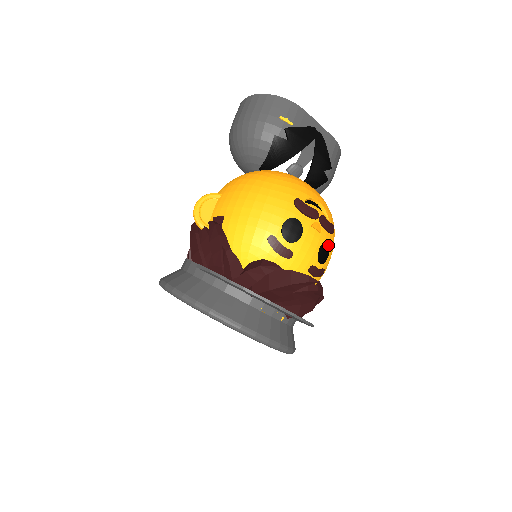
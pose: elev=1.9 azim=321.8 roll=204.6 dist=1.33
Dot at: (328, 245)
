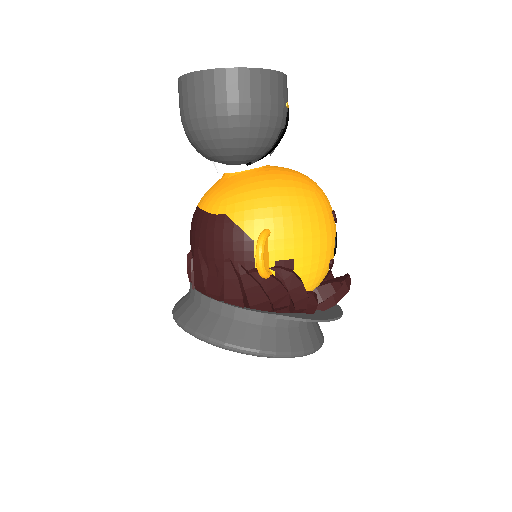
Dot at: occluded
